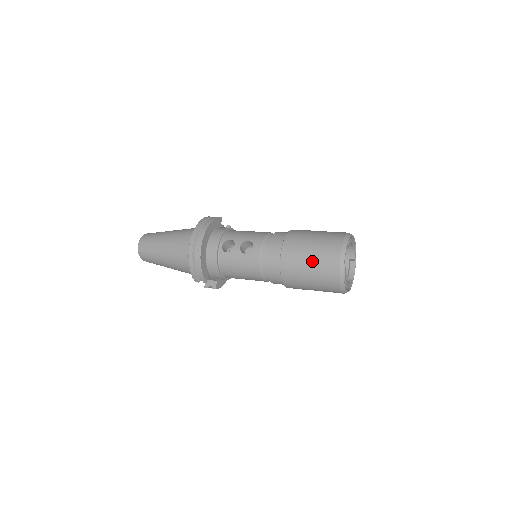
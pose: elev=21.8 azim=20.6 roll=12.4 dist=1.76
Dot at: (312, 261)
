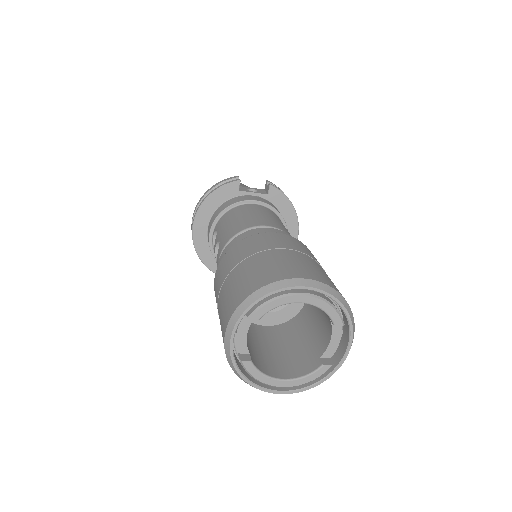
Dot at: occluded
